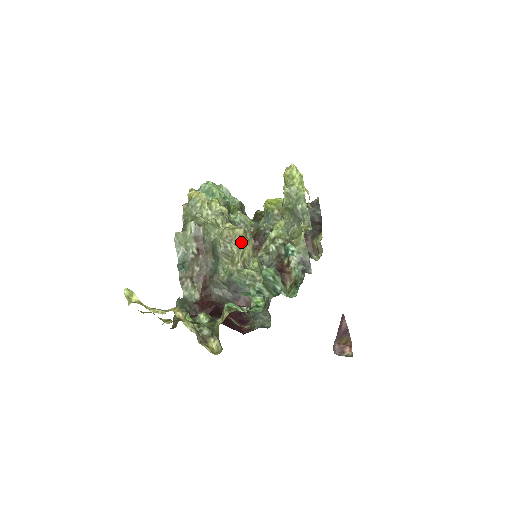
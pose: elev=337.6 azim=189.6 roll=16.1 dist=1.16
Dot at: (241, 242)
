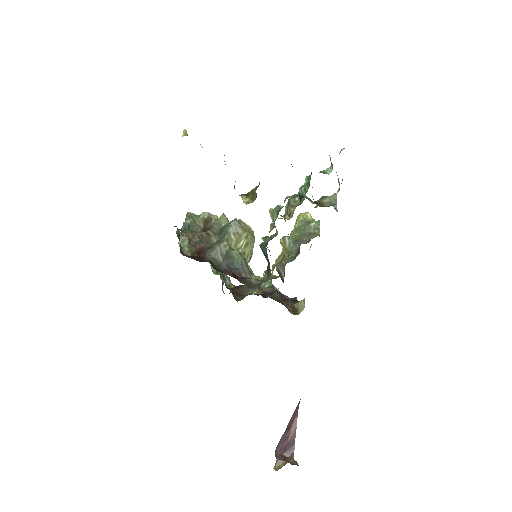
Dot at: (250, 235)
